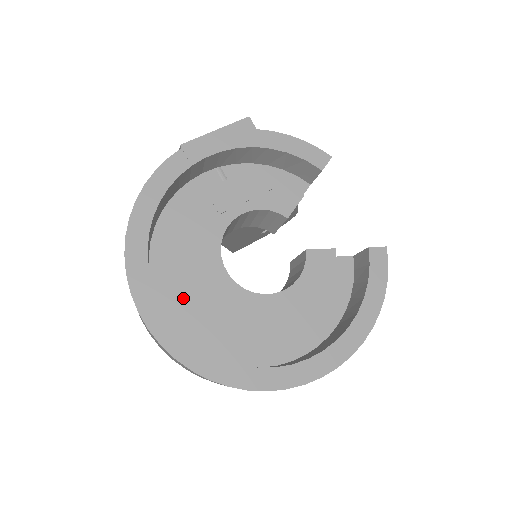
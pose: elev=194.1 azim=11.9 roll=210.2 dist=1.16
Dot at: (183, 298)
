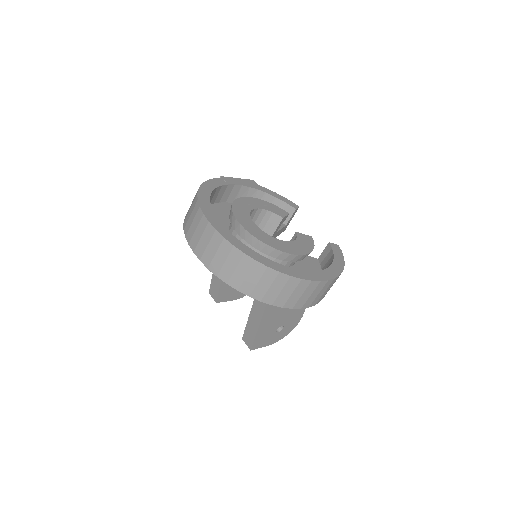
Dot at: occluded
